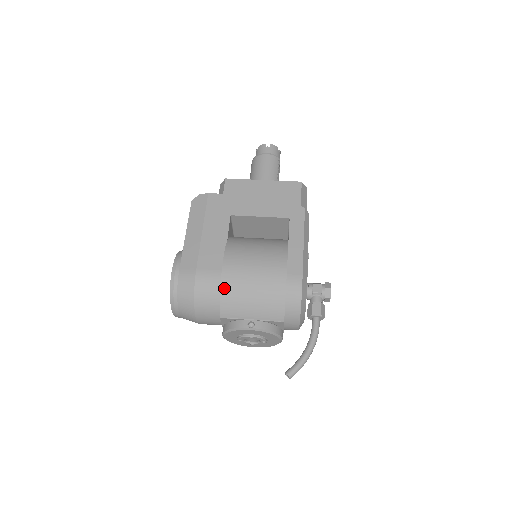
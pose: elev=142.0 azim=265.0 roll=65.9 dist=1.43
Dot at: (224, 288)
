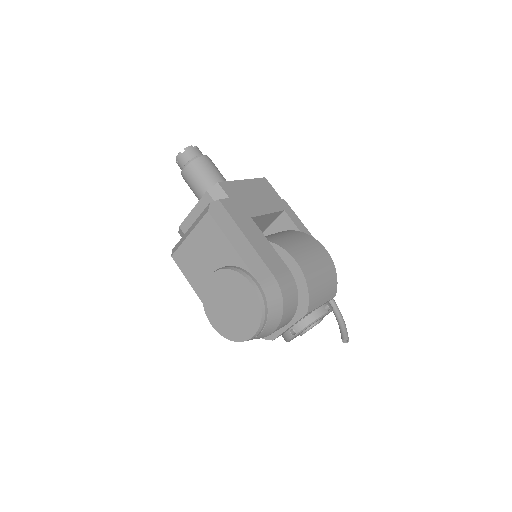
Dot at: (309, 282)
